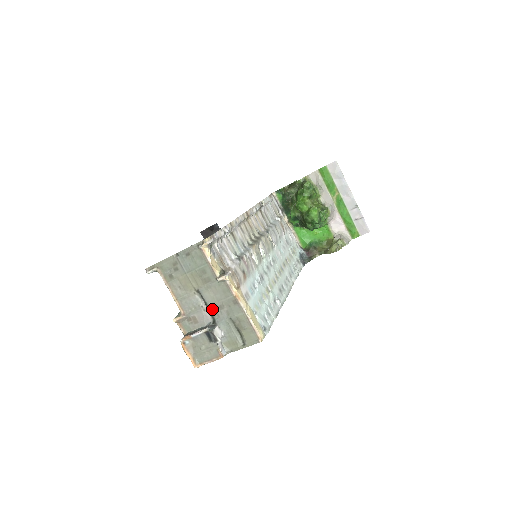
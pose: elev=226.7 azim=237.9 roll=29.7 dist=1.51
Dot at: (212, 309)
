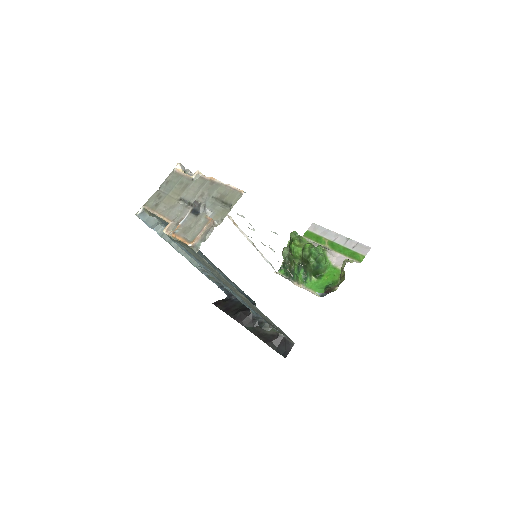
Dot at: occluded
